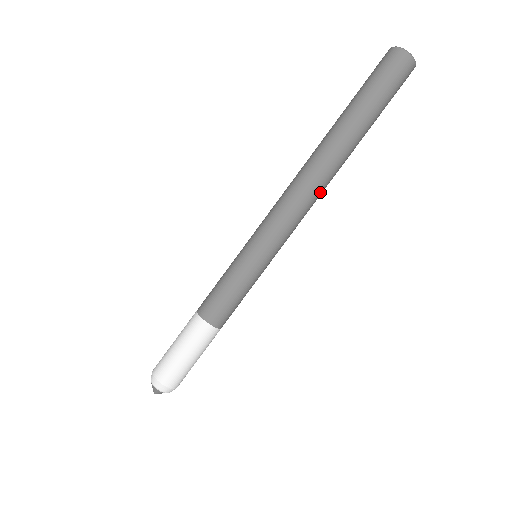
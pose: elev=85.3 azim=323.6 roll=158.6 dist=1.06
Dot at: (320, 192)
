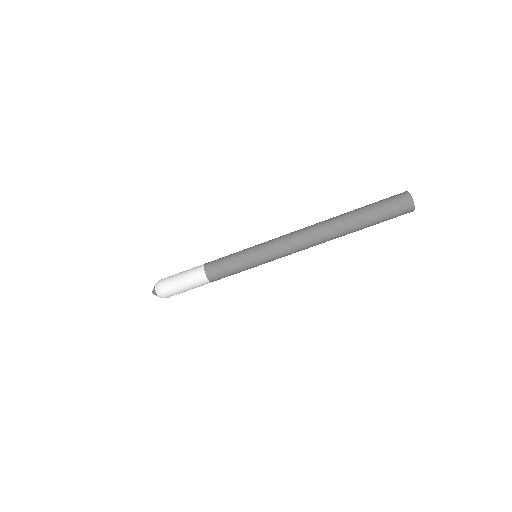
Dot at: occluded
